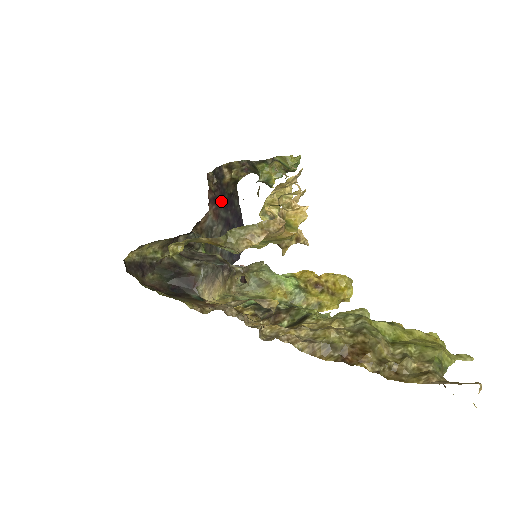
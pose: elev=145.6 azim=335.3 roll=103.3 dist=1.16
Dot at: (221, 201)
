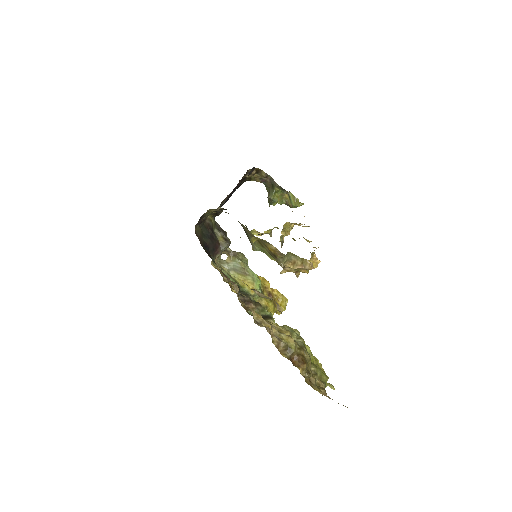
Dot at: occluded
